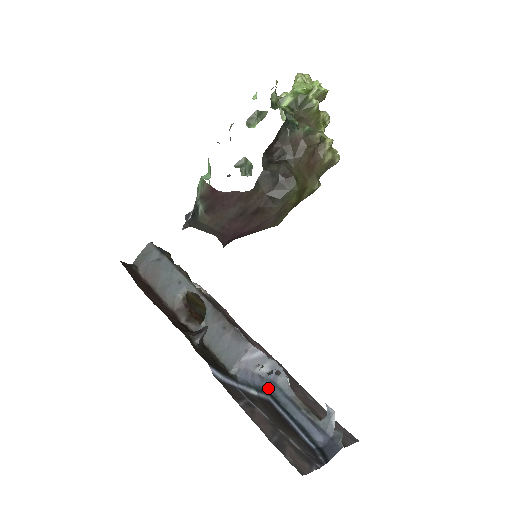
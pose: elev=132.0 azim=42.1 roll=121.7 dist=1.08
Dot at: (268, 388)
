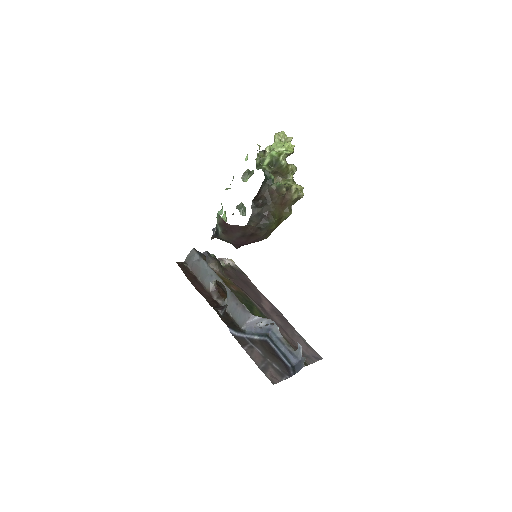
Dot at: (266, 333)
